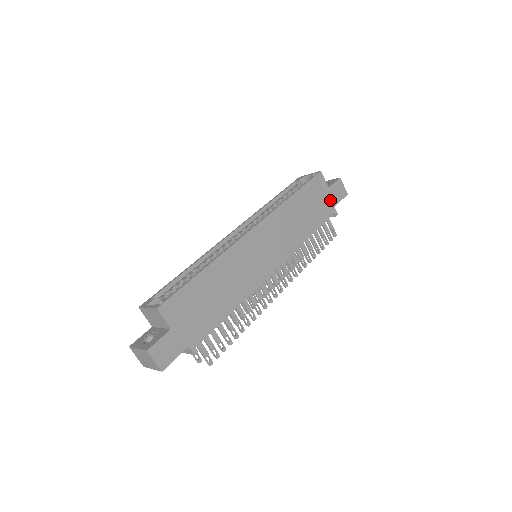
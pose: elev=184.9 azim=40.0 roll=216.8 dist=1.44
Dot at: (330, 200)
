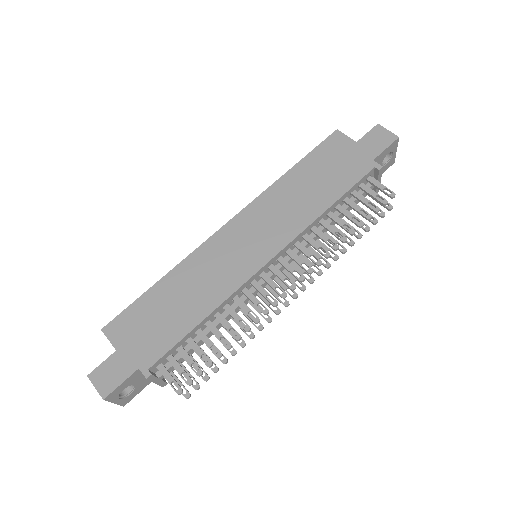
Dot at: (362, 155)
